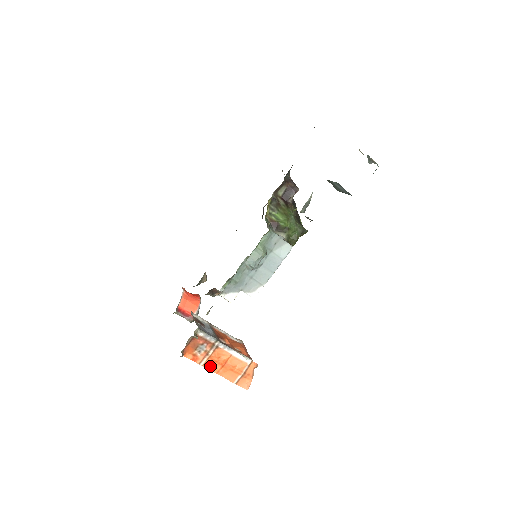
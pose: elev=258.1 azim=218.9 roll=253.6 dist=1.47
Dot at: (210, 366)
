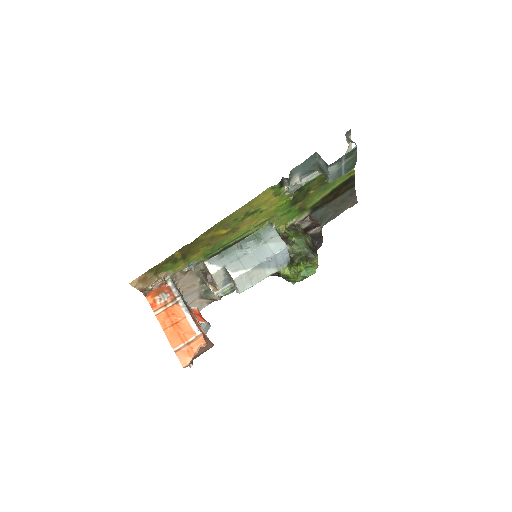
Dot at: (162, 319)
